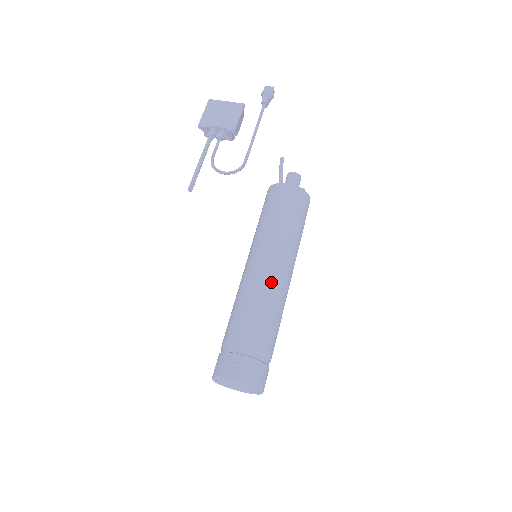
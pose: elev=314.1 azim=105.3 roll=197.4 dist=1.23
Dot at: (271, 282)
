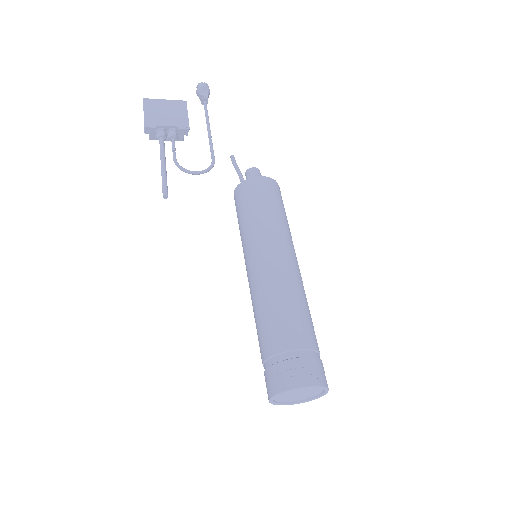
Dot at: (292, 276)
